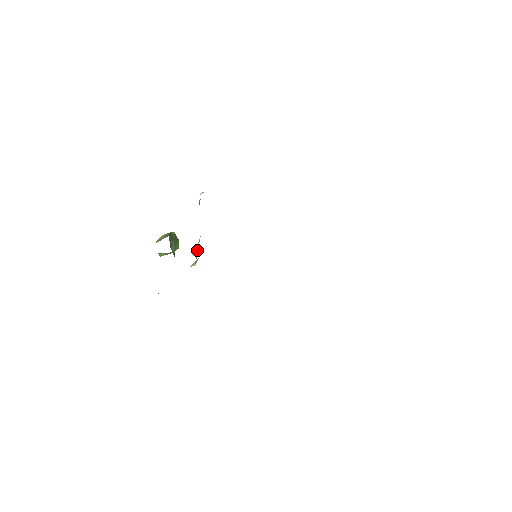
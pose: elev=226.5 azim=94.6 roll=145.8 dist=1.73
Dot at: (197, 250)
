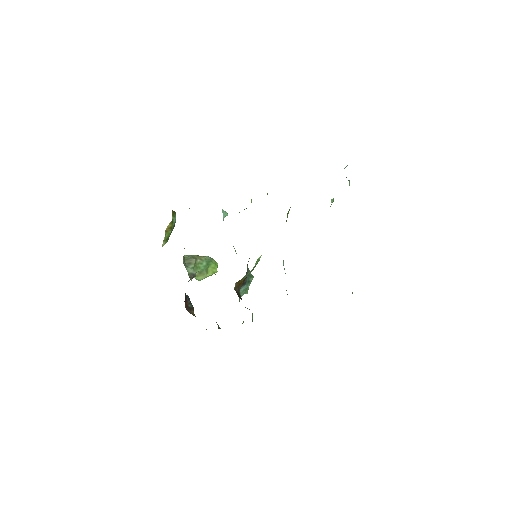
Dot at: occluded
